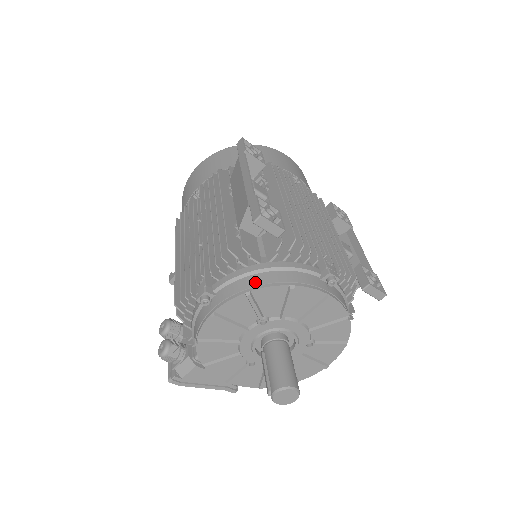
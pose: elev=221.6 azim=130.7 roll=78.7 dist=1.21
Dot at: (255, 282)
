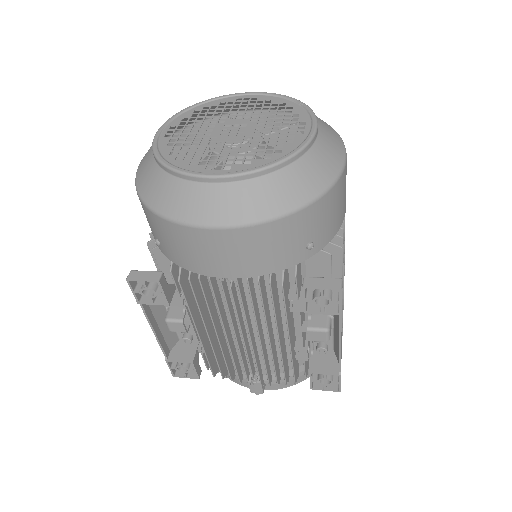
Dot at: occluded
